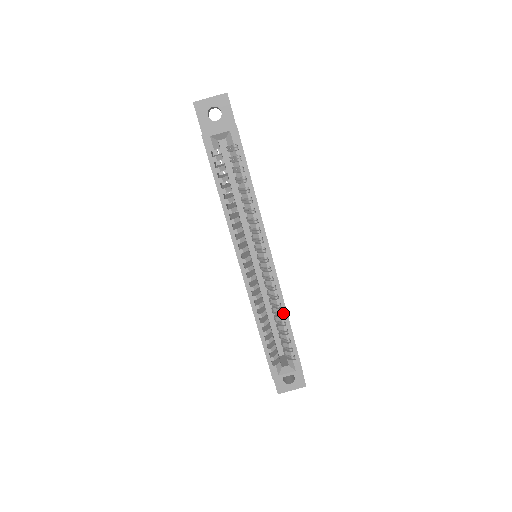
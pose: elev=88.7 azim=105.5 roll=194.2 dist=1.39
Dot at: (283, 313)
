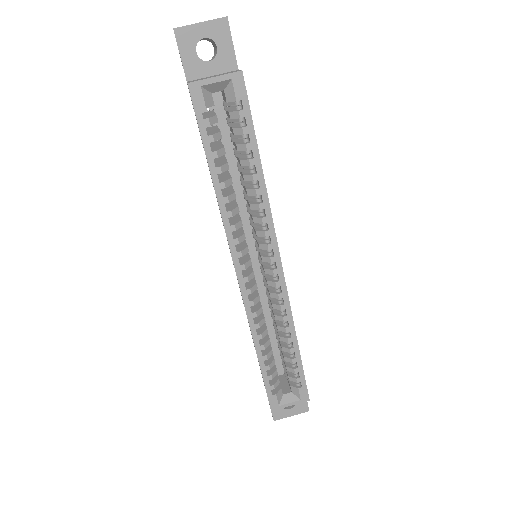
Dot at: (290, 333)
